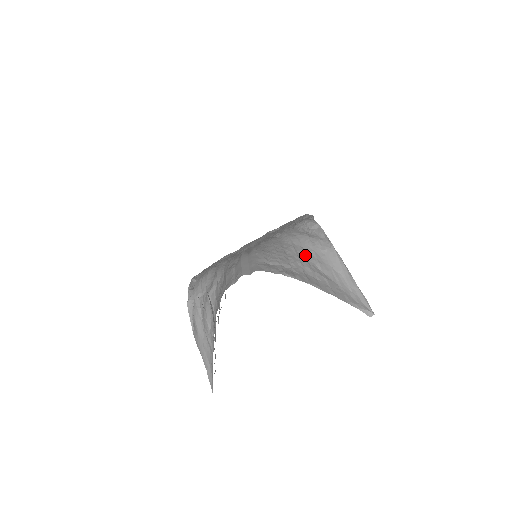
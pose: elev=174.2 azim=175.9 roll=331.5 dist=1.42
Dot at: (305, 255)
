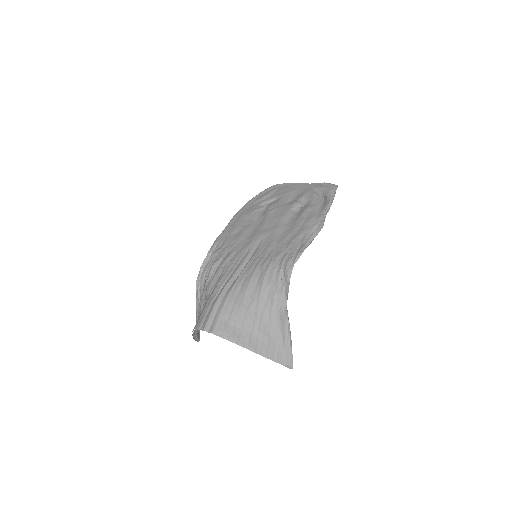
Dot at: (263, 312)
